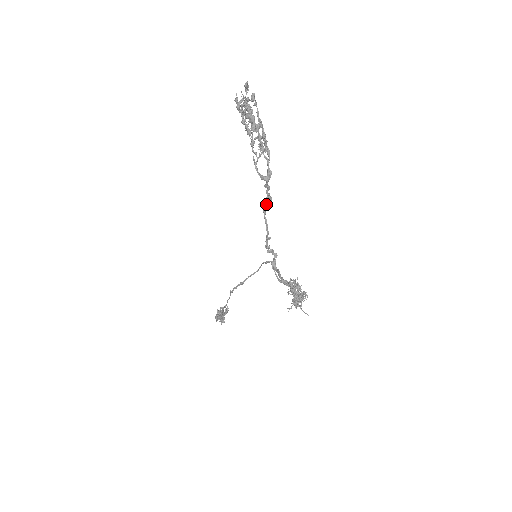
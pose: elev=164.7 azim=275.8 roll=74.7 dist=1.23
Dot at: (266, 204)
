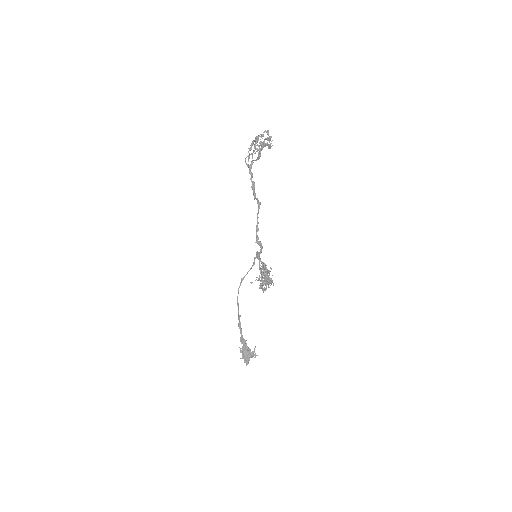
Dot at: (253, 193)
